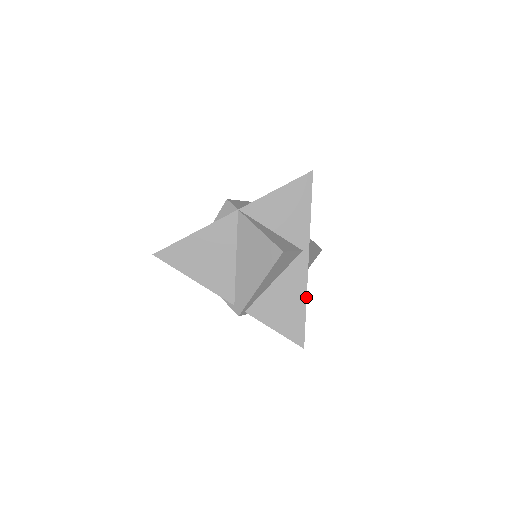
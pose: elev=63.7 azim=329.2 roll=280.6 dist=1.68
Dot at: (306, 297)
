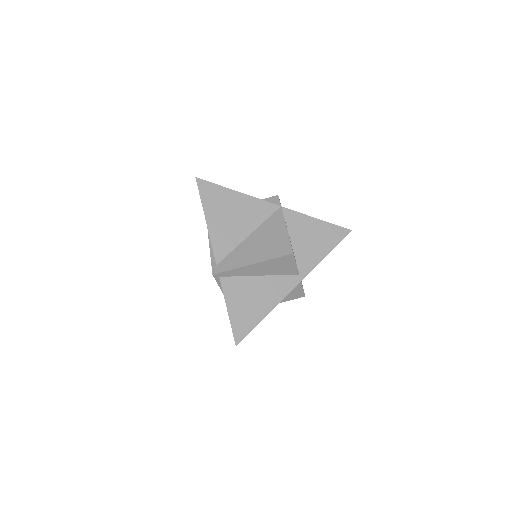
Dot at: (272, 309)
